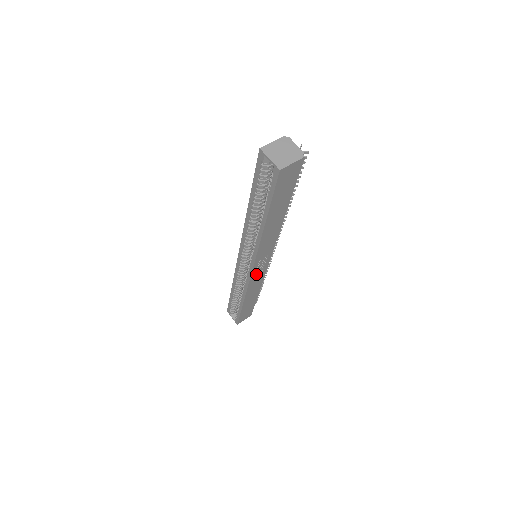
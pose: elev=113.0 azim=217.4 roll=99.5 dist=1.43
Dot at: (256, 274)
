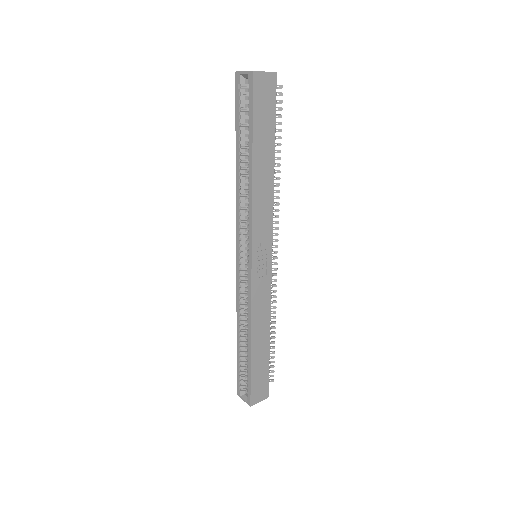
Dot at: (258, 278)
